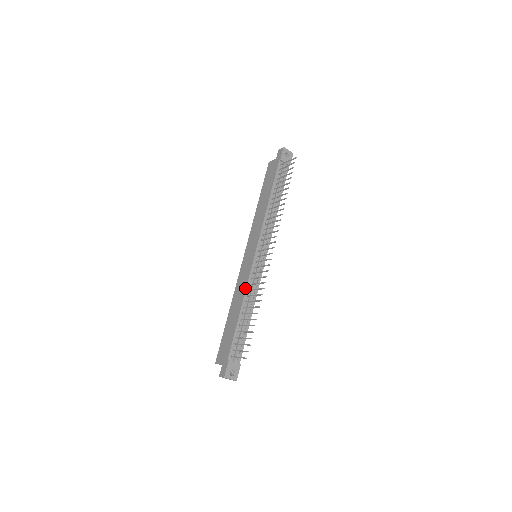
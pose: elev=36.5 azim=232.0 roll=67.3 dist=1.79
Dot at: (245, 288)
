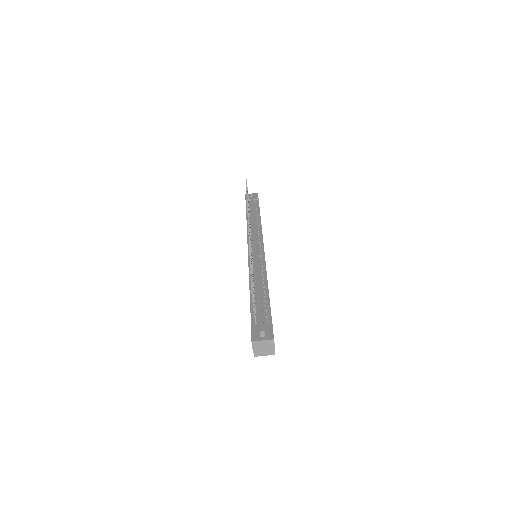
Dot at: occluded
